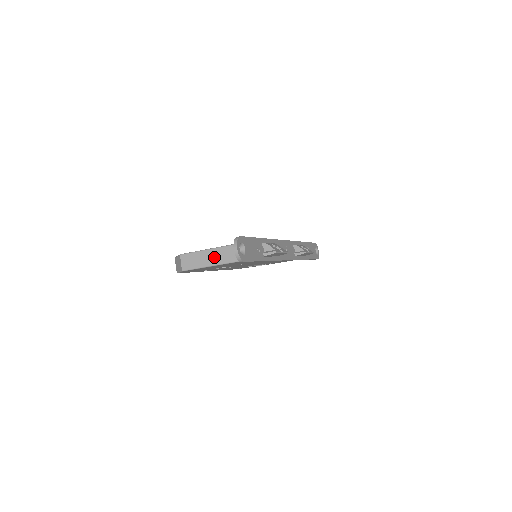
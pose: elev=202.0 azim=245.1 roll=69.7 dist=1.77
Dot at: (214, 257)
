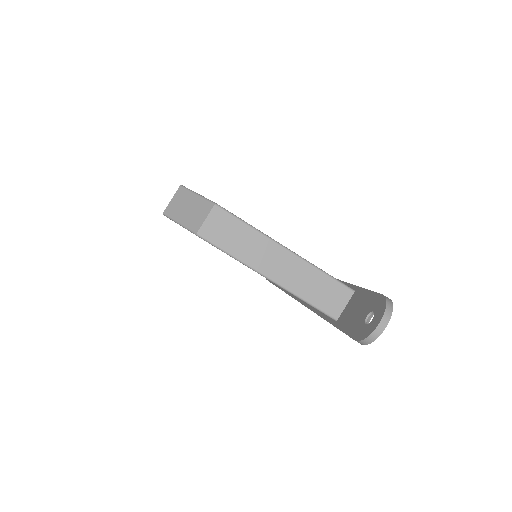
Dot at: (275, 262)
